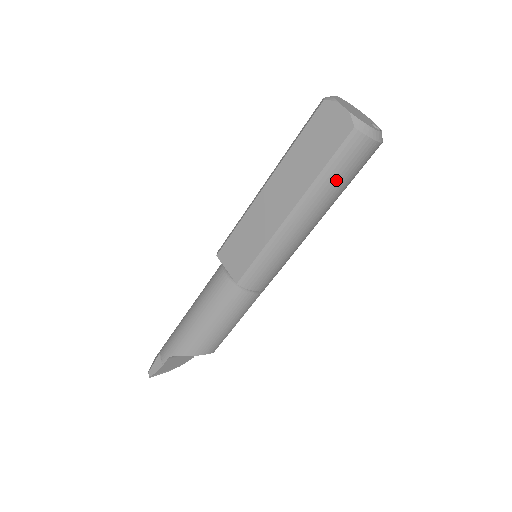
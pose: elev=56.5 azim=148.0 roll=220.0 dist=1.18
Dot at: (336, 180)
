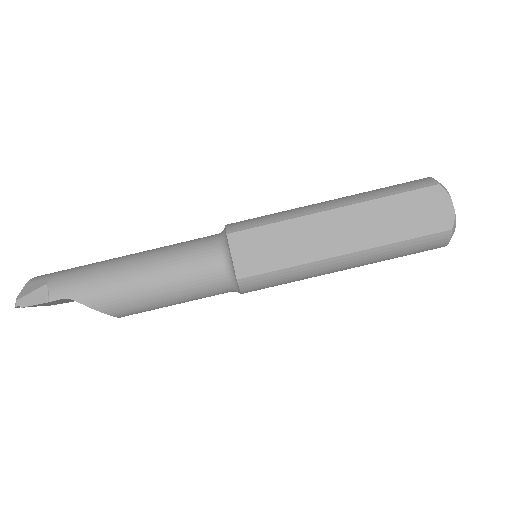
Dot at: (399, 254)
